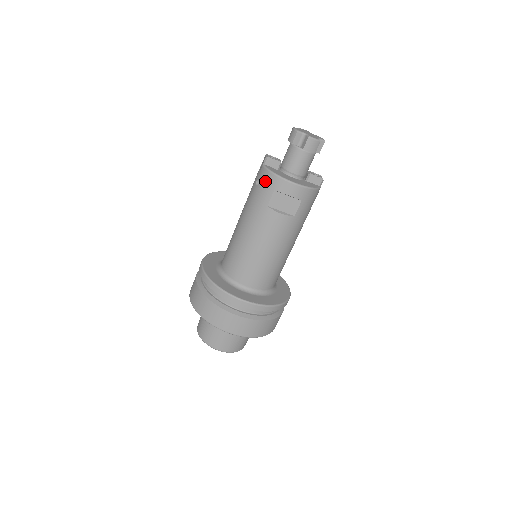
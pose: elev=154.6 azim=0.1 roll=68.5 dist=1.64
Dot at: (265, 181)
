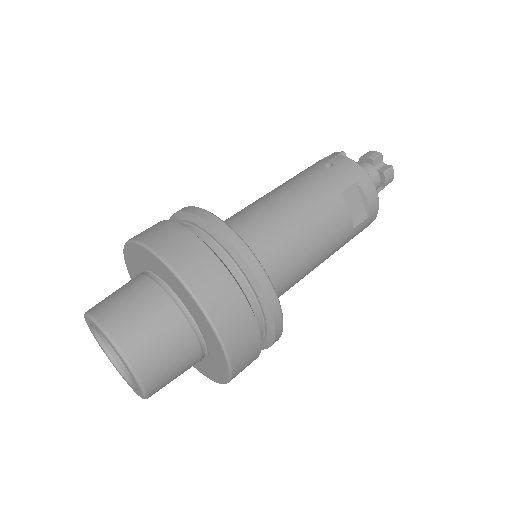
Dot at: (346, 167)
